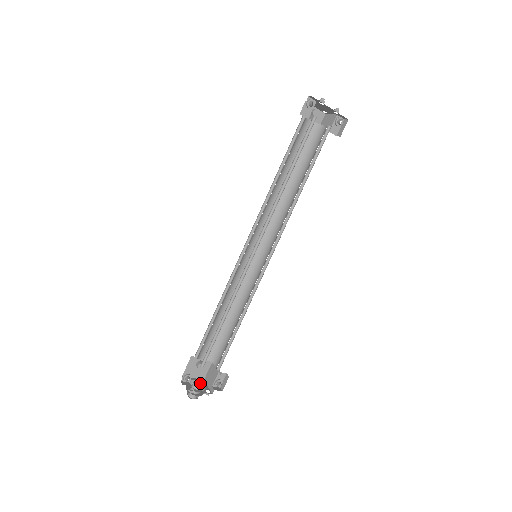
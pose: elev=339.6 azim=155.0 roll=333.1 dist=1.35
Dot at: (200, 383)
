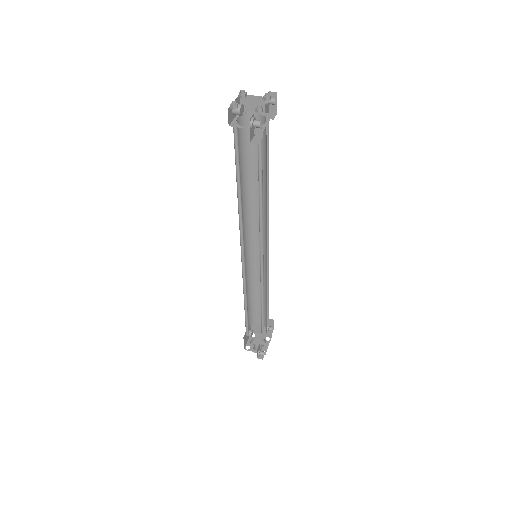
Dot at: (258, 340)
